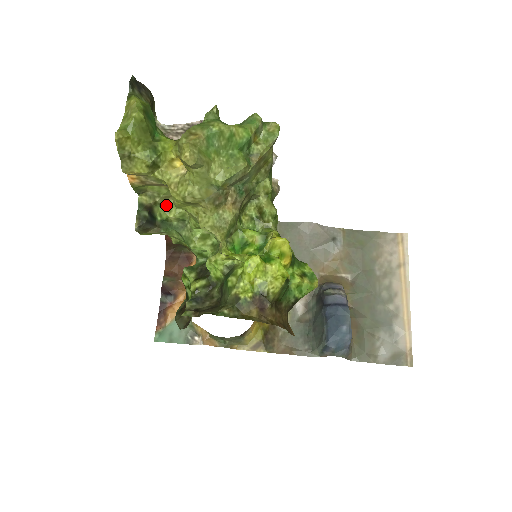
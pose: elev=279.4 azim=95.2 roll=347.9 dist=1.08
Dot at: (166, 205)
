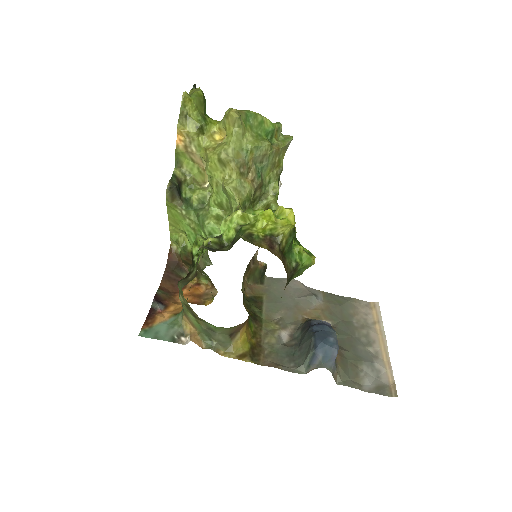
Dot at: (192, 187)
